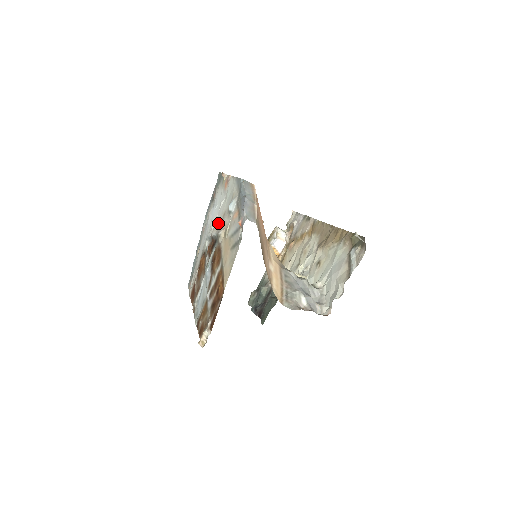
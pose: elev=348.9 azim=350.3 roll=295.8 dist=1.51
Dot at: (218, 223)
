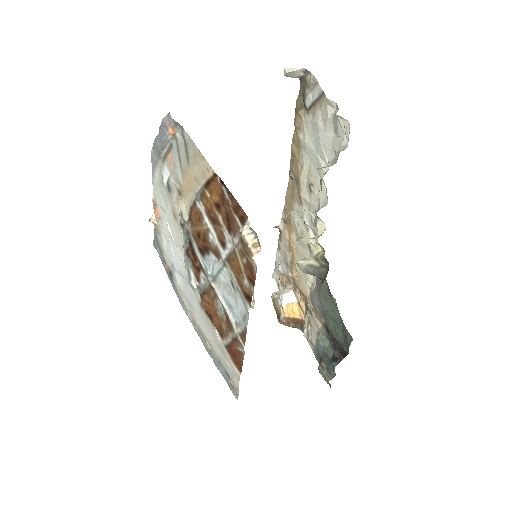
Dot at: (179, 237)
